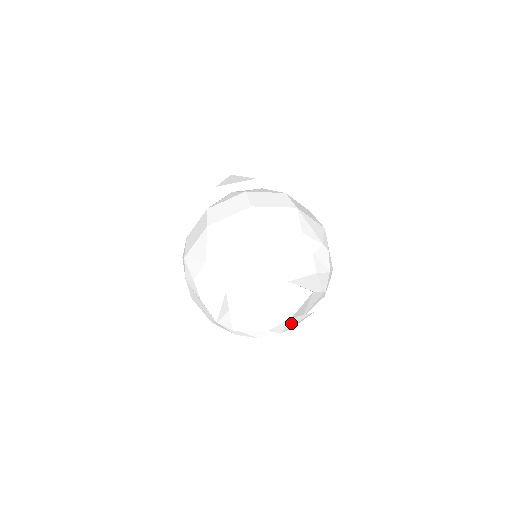
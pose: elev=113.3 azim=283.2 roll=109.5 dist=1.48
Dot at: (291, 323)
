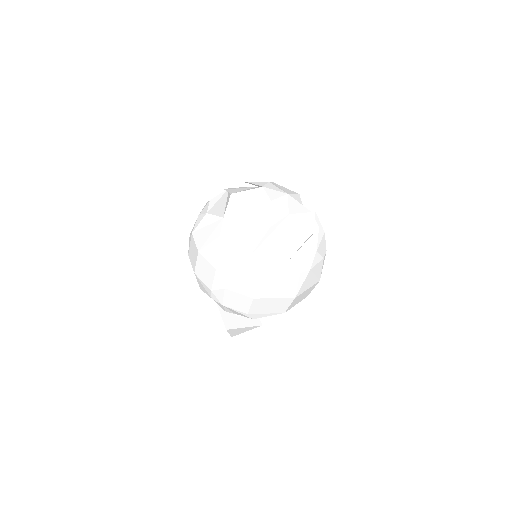
Dot at: (293, 206)
